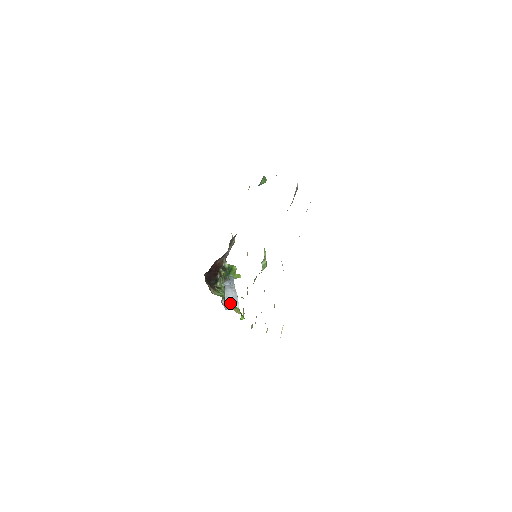
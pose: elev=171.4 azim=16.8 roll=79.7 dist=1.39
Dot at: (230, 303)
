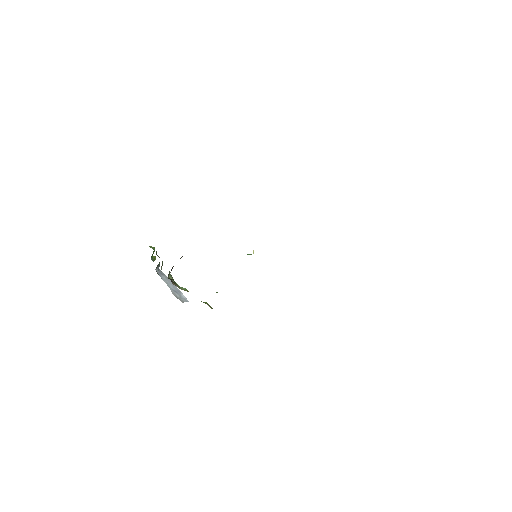
Dot at: (178, 294)
